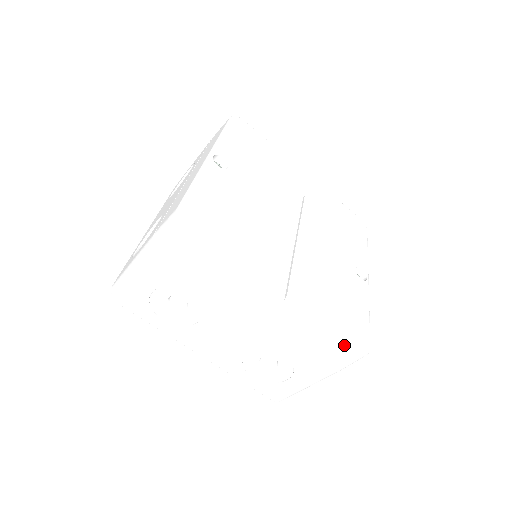
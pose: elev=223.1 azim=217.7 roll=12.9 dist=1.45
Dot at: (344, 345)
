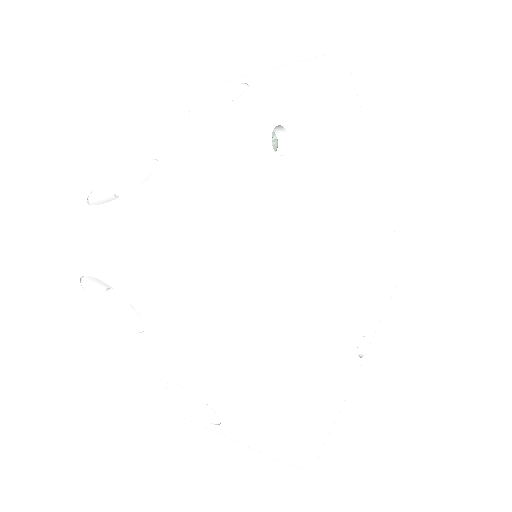
Dot at: (290, 455)
